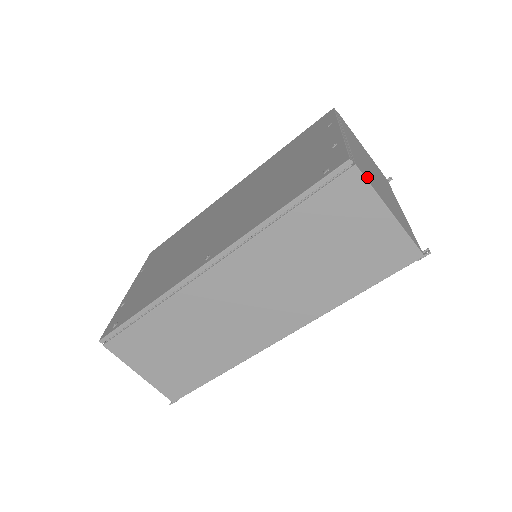
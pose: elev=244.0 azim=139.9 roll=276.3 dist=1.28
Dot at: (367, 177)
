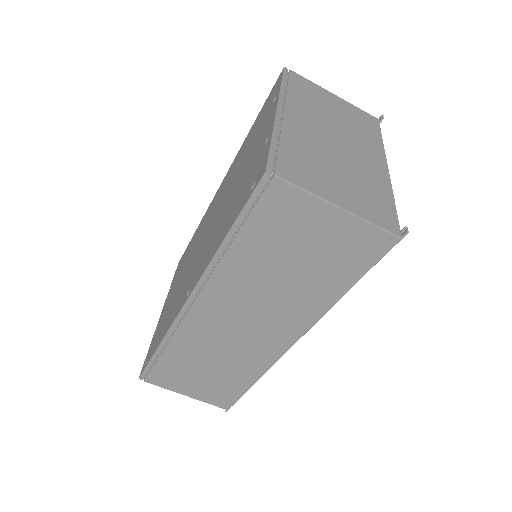
Dot at: (300, 177)
